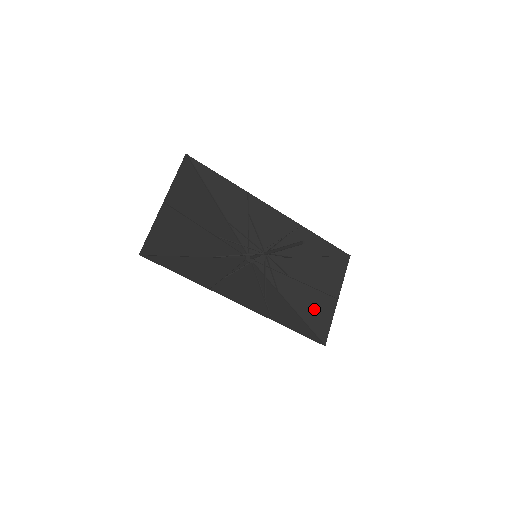
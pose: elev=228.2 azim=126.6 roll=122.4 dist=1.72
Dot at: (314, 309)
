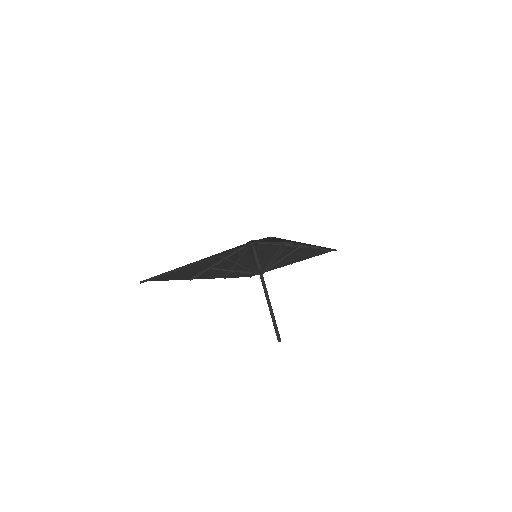
Dot at: occluded
